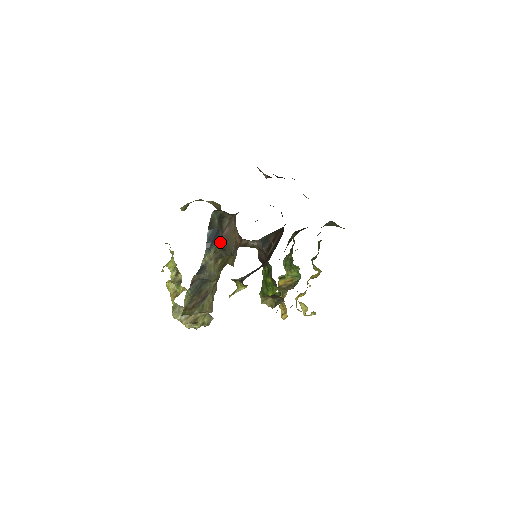
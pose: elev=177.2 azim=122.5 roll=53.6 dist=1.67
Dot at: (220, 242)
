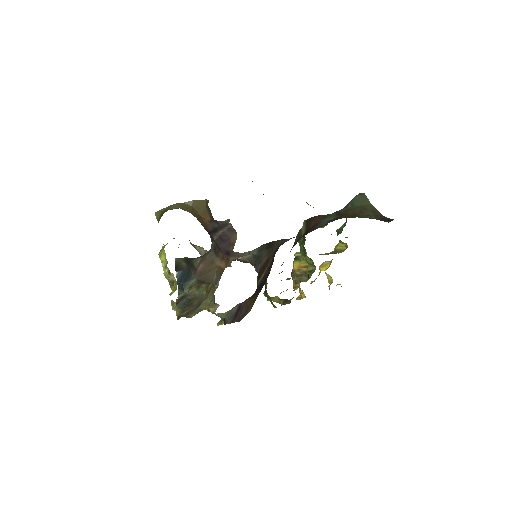
Dot at: (195, 279)
